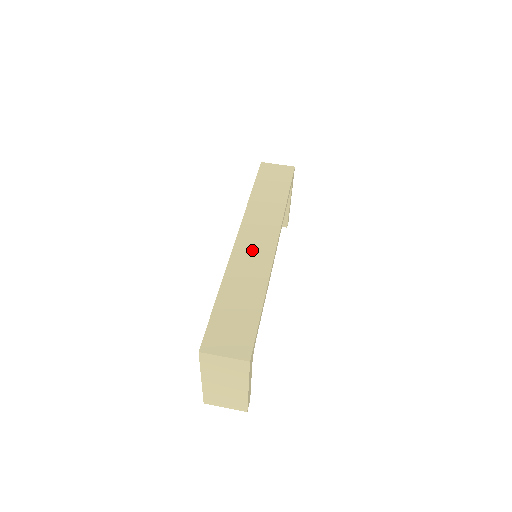
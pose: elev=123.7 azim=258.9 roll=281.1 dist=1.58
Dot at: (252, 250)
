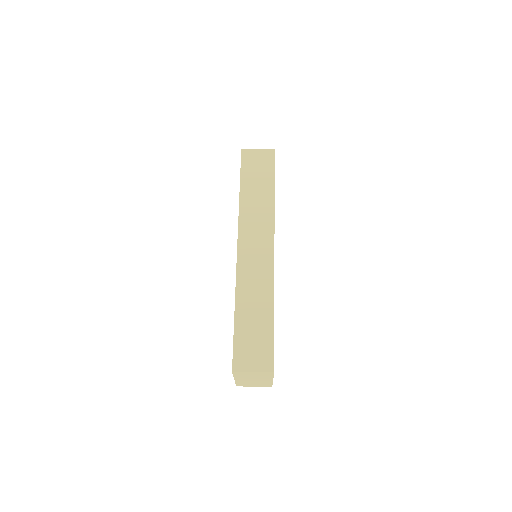
Dot at: (254, 260)
